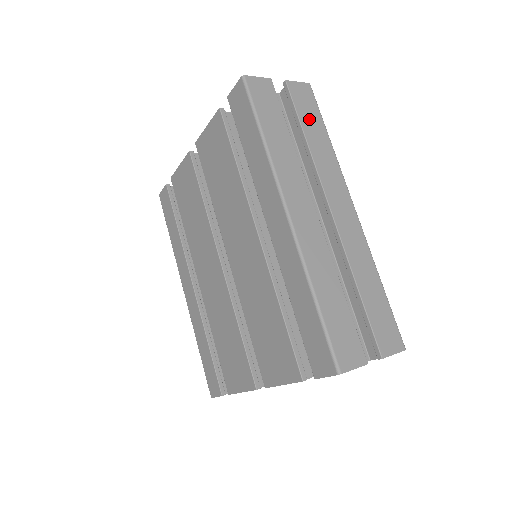
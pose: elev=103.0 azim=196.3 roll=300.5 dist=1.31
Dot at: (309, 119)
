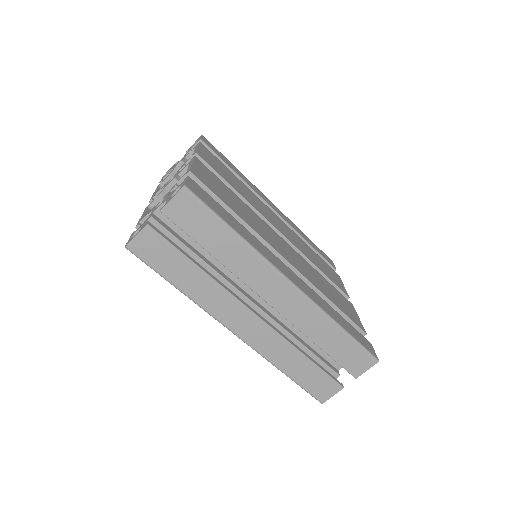
Dot at: (206, 233)
